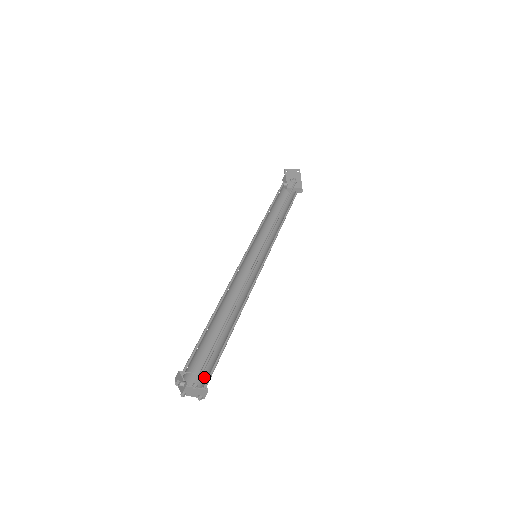
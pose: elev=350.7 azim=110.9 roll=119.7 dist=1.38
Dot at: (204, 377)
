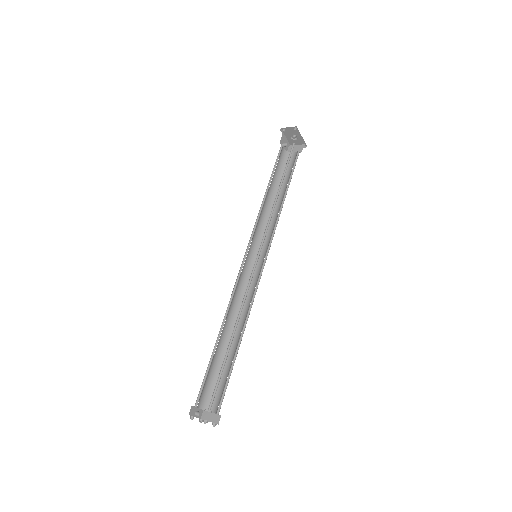
Dot at: (217, 402)
